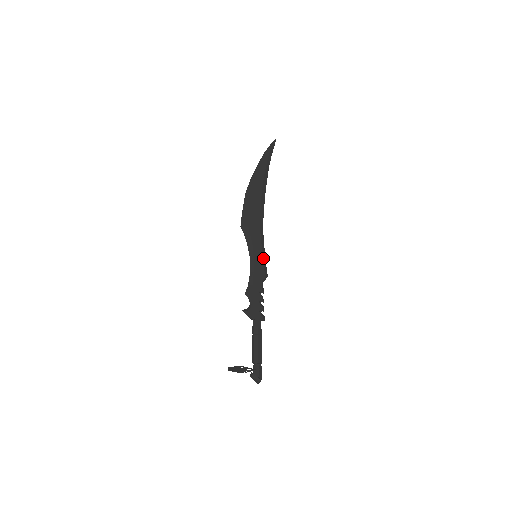
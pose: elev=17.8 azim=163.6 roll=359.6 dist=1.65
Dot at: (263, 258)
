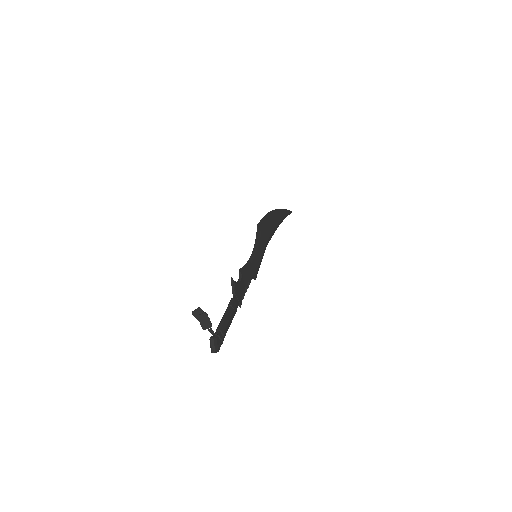
Dot at: (260, 263)
